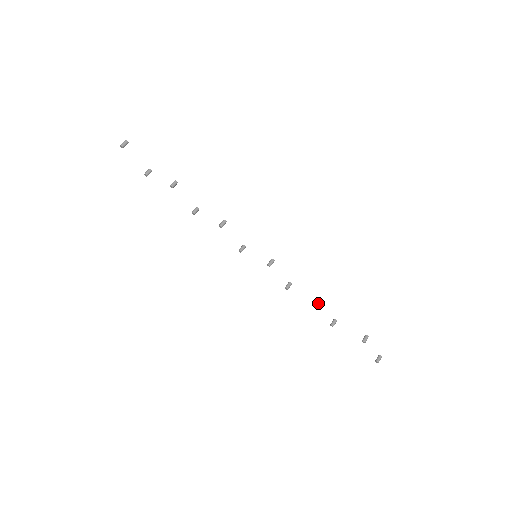
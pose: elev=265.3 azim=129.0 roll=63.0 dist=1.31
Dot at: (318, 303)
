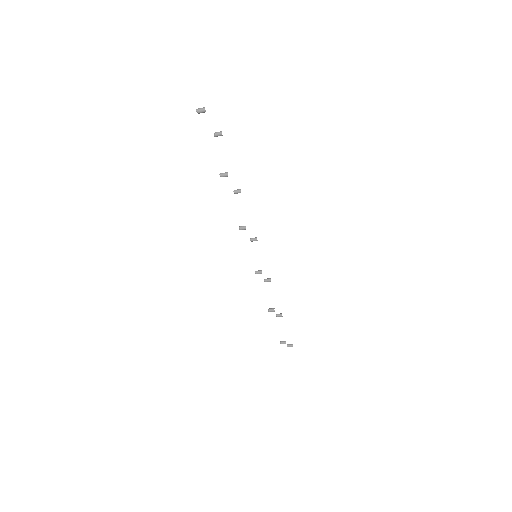
Dot at: (270, 311)
